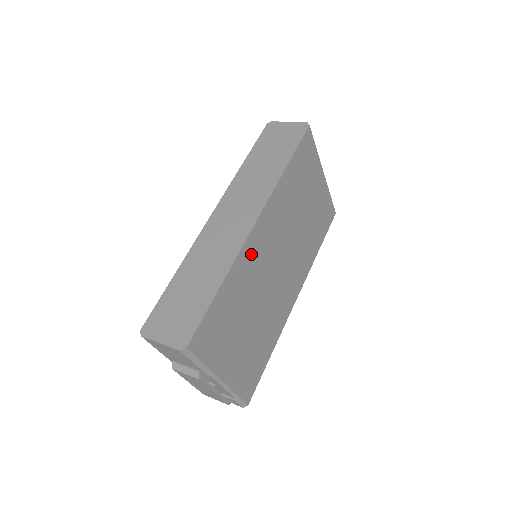
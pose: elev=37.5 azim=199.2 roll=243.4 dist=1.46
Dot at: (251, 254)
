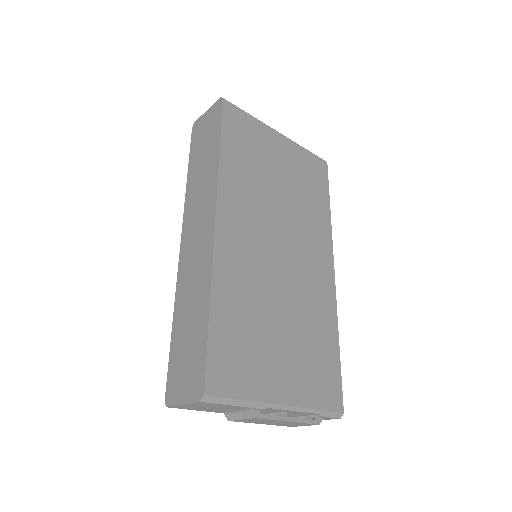
Dot at: (232, 258)
